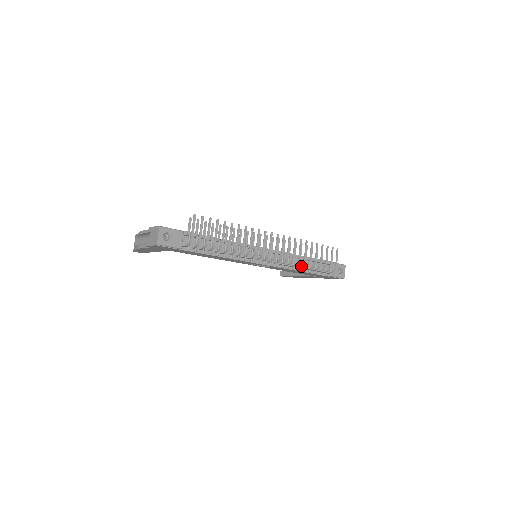
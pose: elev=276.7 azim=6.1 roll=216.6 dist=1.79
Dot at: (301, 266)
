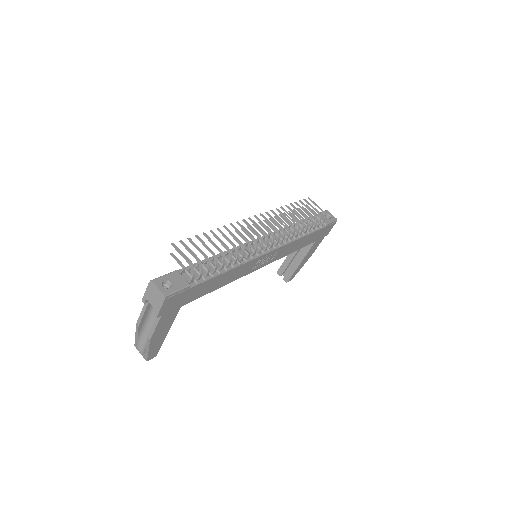
Dot at: occluded
